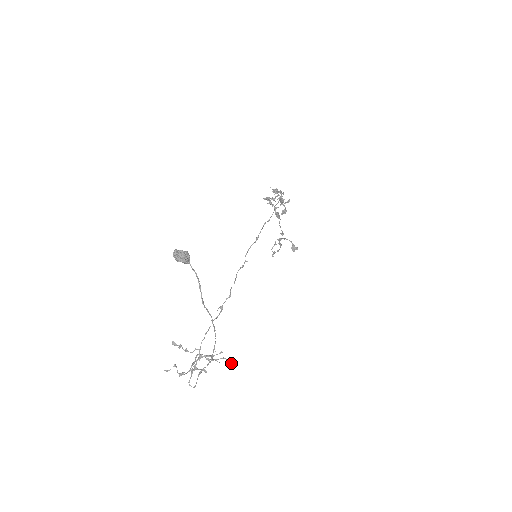
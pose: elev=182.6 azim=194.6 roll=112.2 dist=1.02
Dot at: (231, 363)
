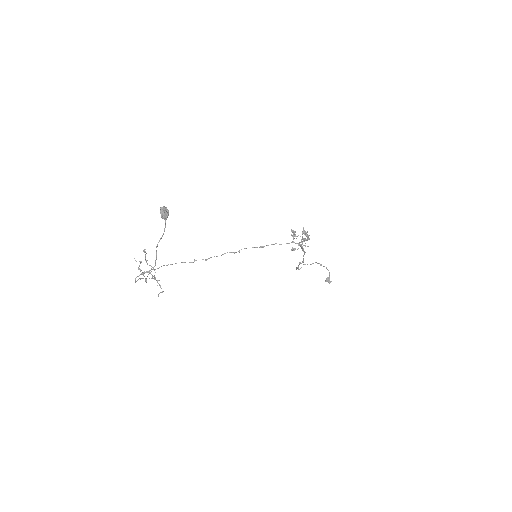
Dot at: (161, 292)
